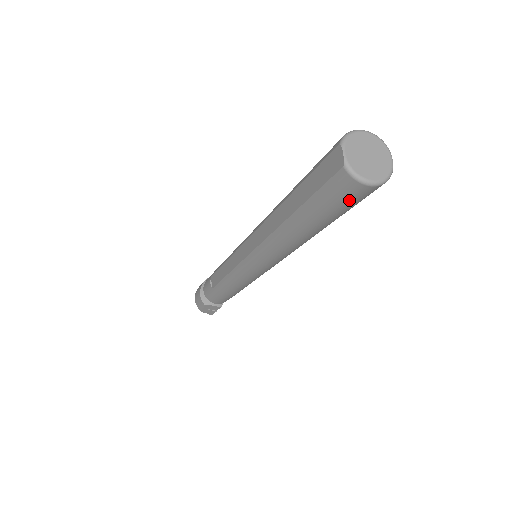
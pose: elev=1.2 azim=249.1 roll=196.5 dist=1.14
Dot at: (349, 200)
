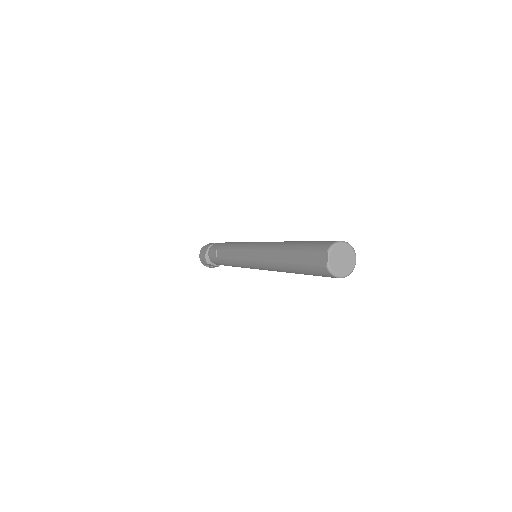
Dot at: (325, 276)
